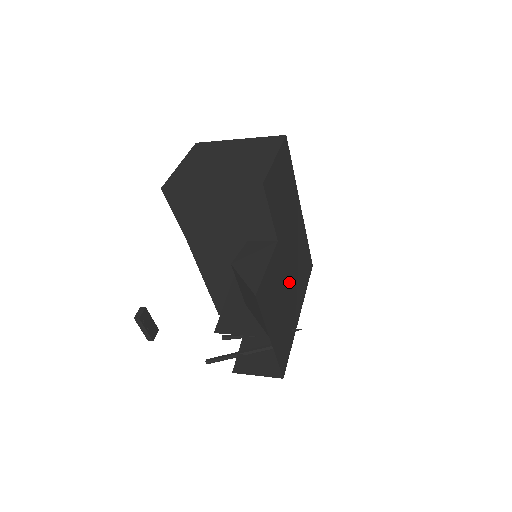
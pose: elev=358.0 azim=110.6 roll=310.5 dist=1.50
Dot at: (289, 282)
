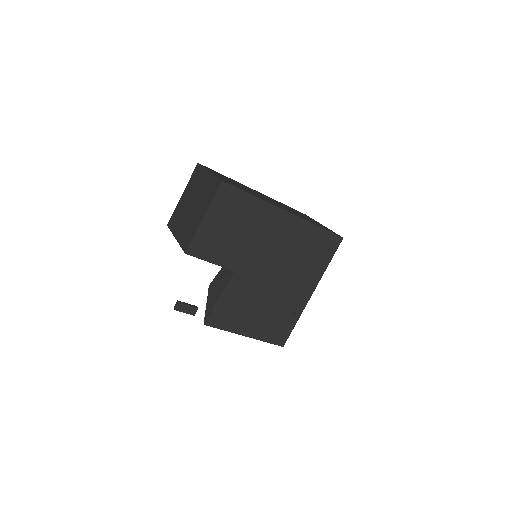
Dot at: (275, 284)
